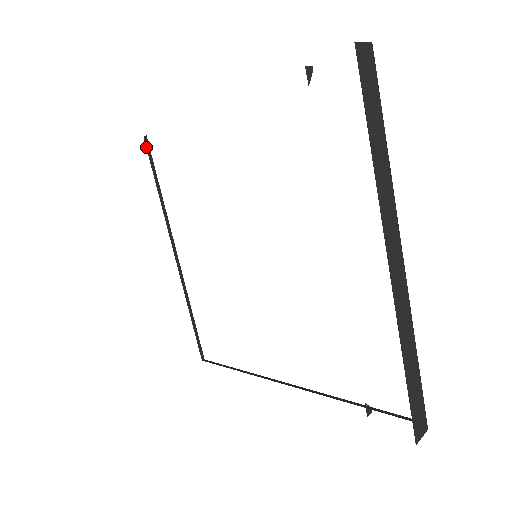
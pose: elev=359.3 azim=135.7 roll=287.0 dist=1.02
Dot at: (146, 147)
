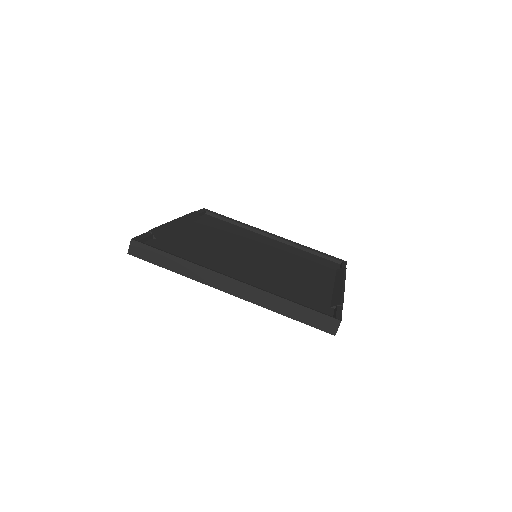
Dot at: (211, 216)
